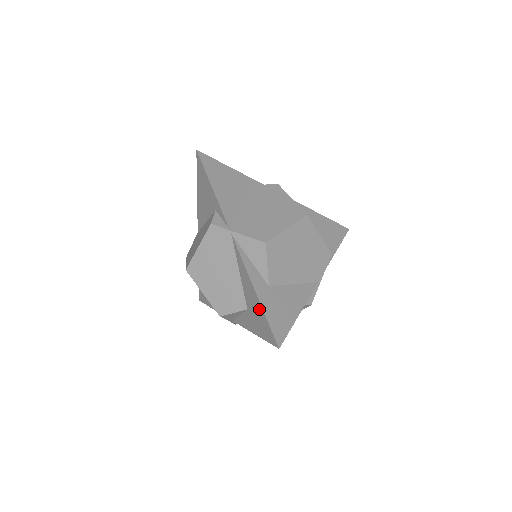
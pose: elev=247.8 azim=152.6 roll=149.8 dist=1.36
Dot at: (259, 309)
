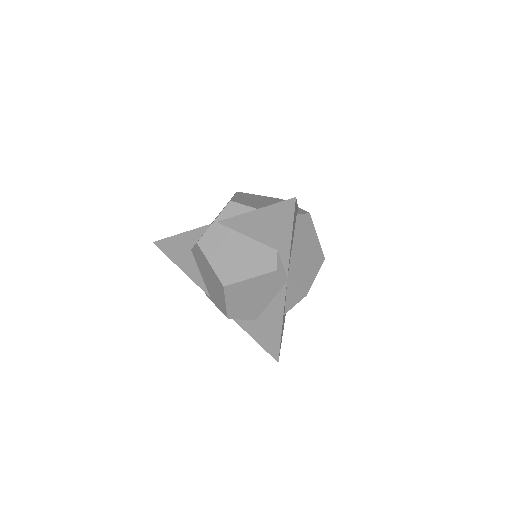
Dot at: (276, 335)
